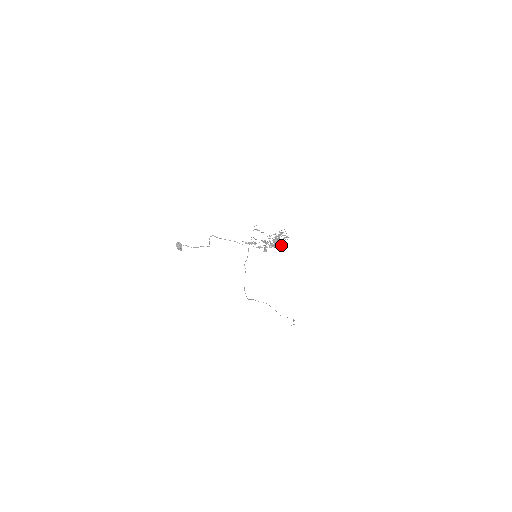
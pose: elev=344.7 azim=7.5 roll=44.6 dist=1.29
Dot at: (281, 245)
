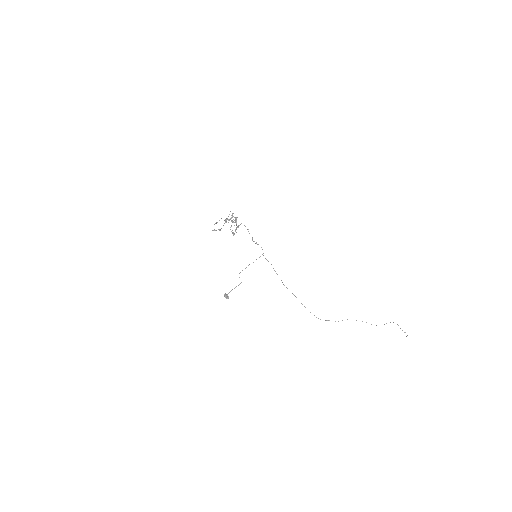
Dot at: (240, 224)
